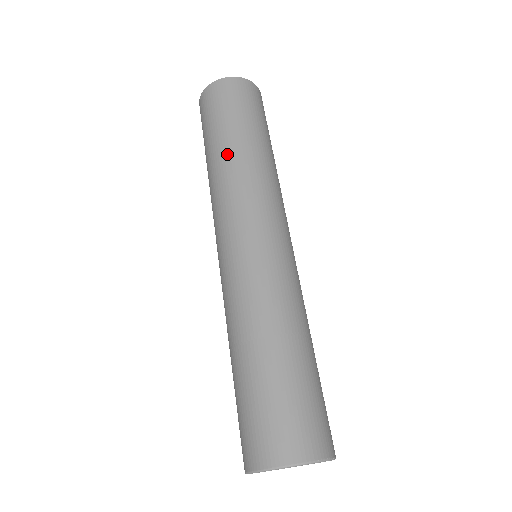
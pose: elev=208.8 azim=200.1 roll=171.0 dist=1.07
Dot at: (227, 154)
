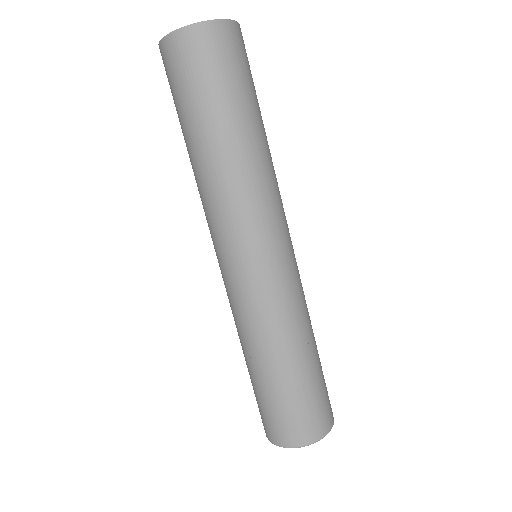
Dot at: (208, 157)
